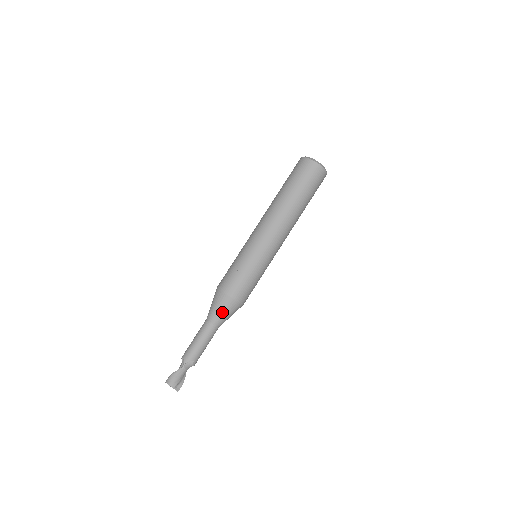
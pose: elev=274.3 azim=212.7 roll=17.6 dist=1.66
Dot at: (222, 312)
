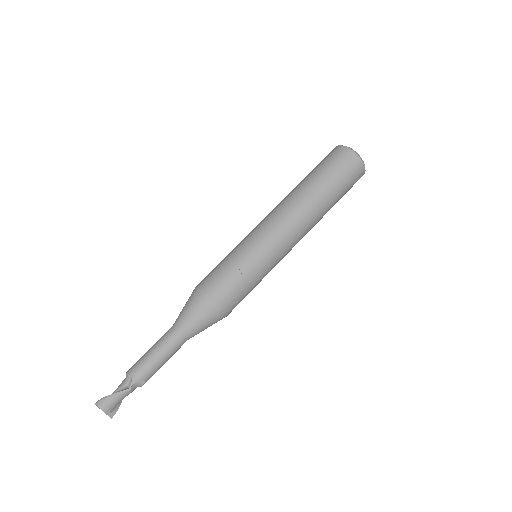
Dot at: (201, 324)
